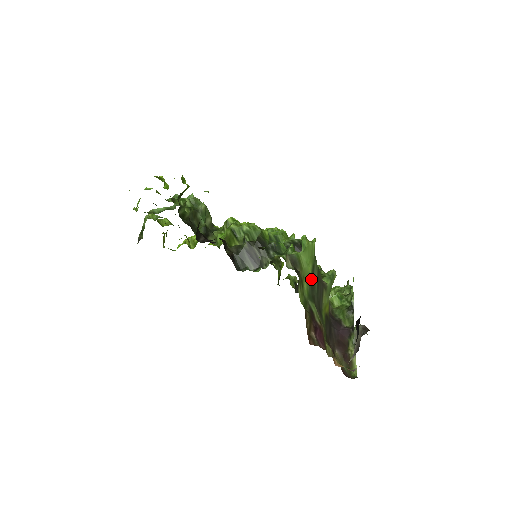
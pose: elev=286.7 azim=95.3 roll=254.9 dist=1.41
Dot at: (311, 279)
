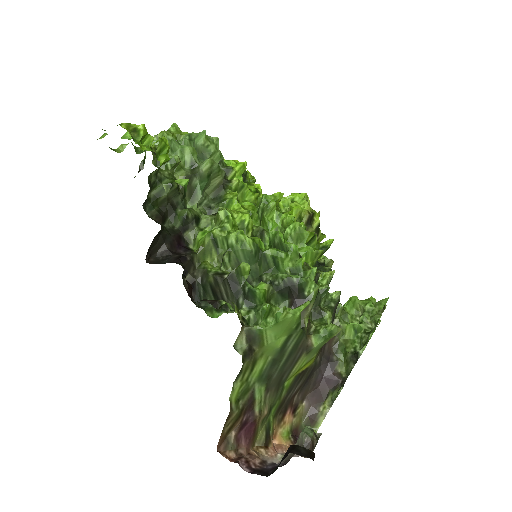
Dot at: (277, 353)
